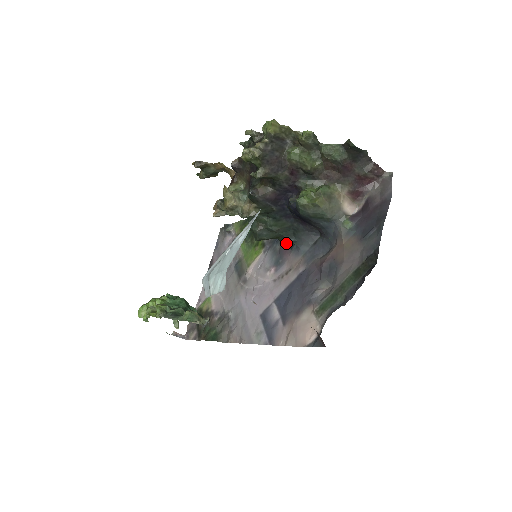
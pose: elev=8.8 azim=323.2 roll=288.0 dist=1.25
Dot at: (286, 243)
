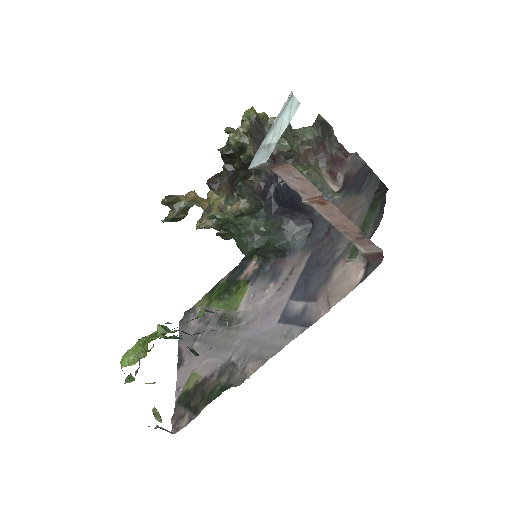
Dot at: (276, 257)
